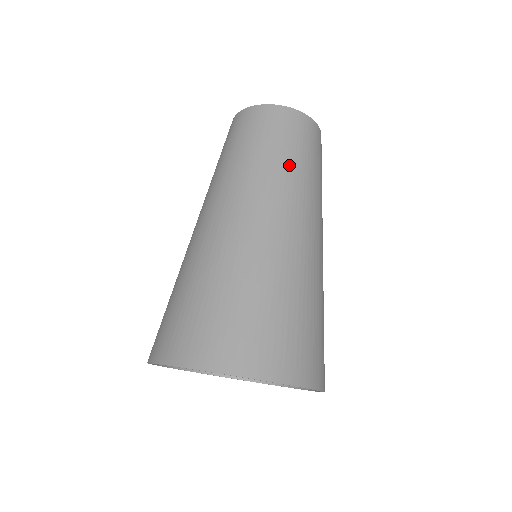
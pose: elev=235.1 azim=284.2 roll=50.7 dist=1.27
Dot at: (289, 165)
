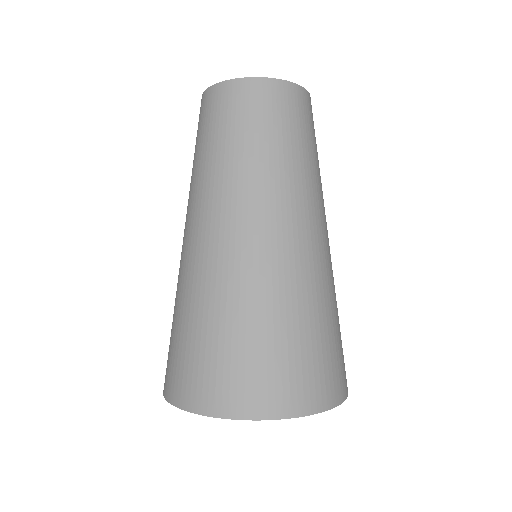
Dot at: (267, 158)
